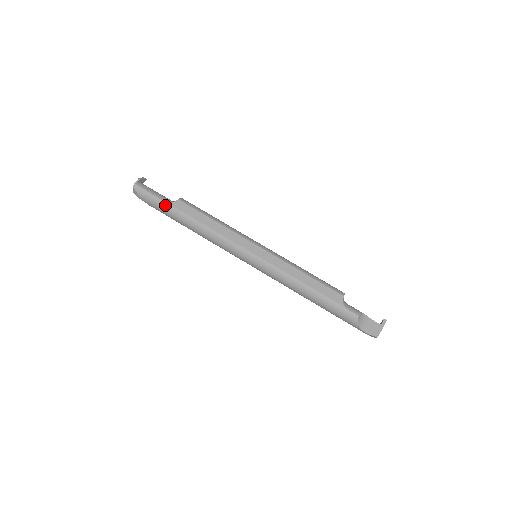
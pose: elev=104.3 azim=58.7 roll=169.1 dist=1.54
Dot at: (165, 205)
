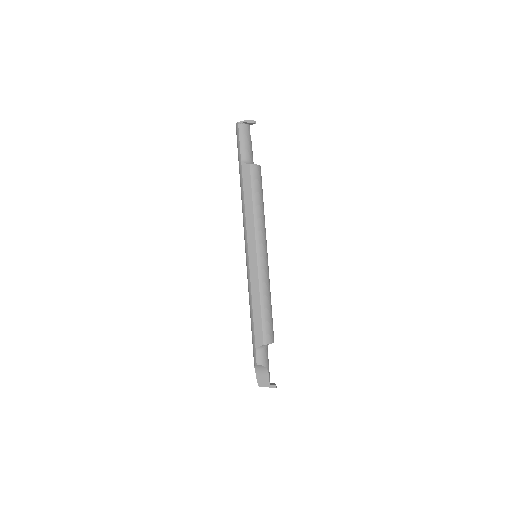
Dot at: (239, 159)
